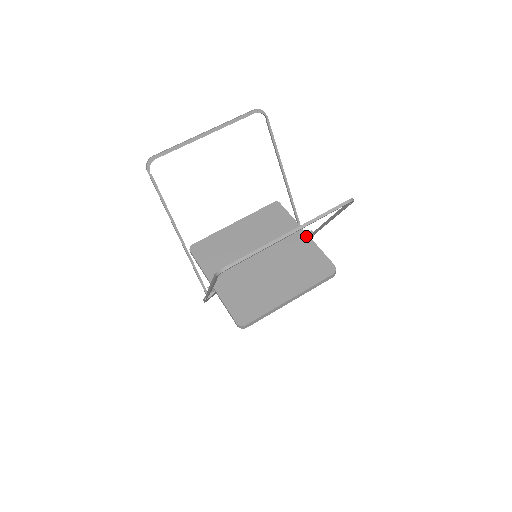
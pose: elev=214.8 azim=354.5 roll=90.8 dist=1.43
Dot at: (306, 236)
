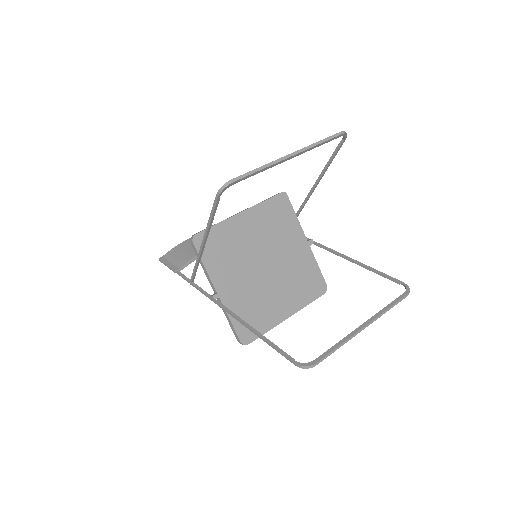
Dot at: (307, 245)
